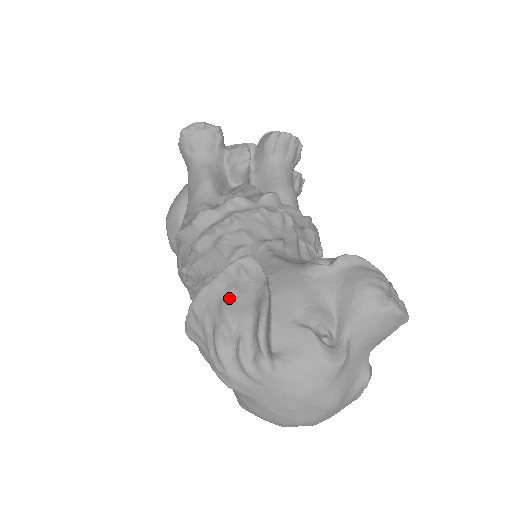
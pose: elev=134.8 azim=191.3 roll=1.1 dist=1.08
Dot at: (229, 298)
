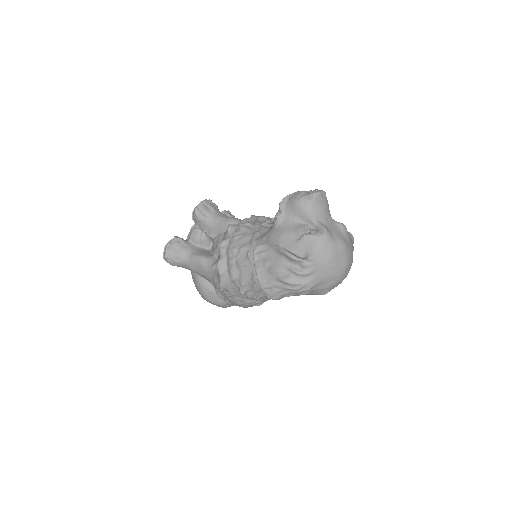
Dot at: (269, 266)
